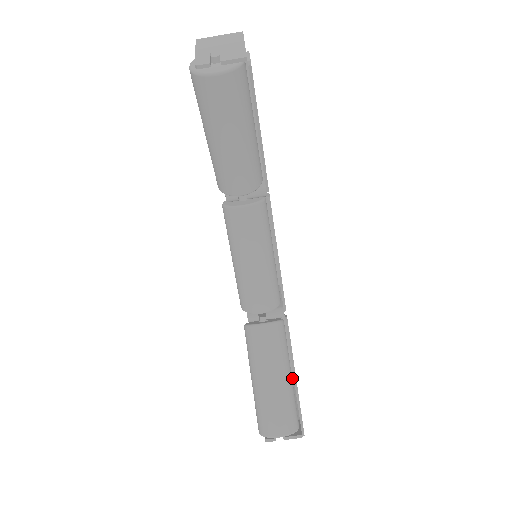
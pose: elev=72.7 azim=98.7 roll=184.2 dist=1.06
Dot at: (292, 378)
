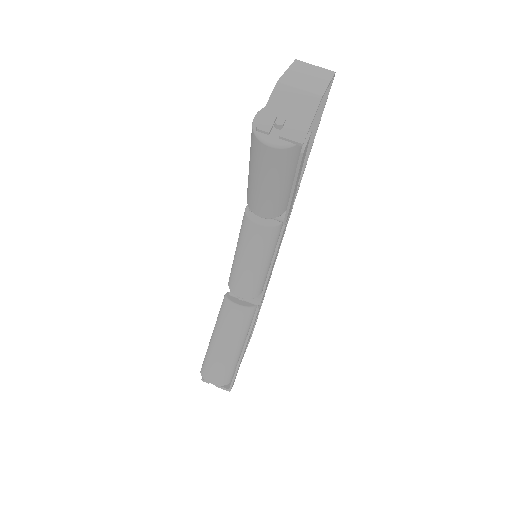
Dot at: (252, 332)
